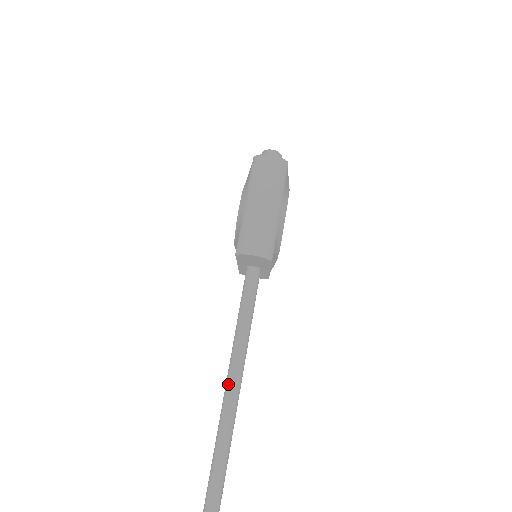
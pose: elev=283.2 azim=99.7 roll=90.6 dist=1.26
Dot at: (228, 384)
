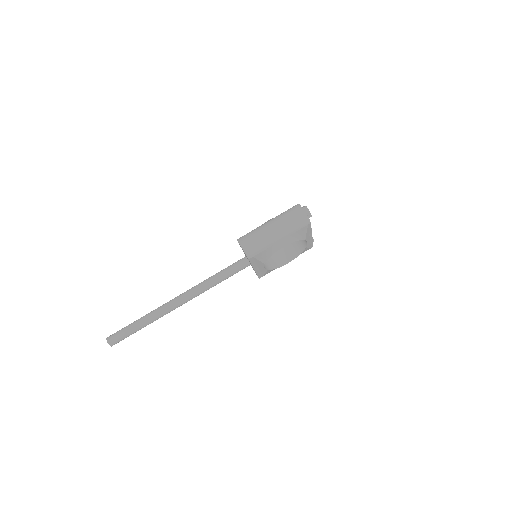
Dot at: (177, 297)
